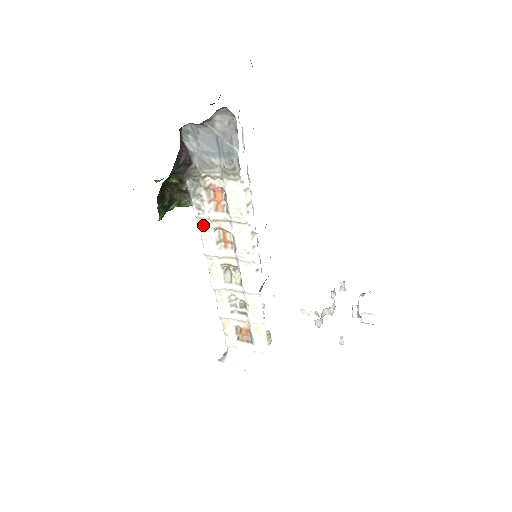
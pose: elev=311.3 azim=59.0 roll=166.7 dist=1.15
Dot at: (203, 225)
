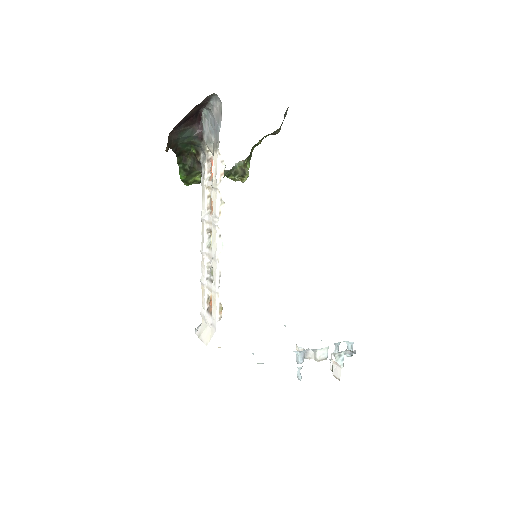
Dot at: (203, 191)
